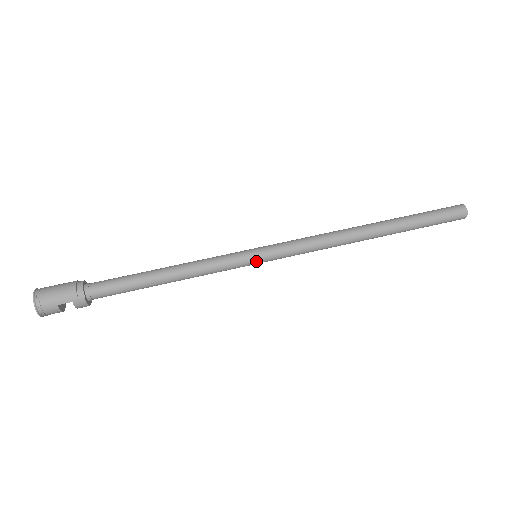
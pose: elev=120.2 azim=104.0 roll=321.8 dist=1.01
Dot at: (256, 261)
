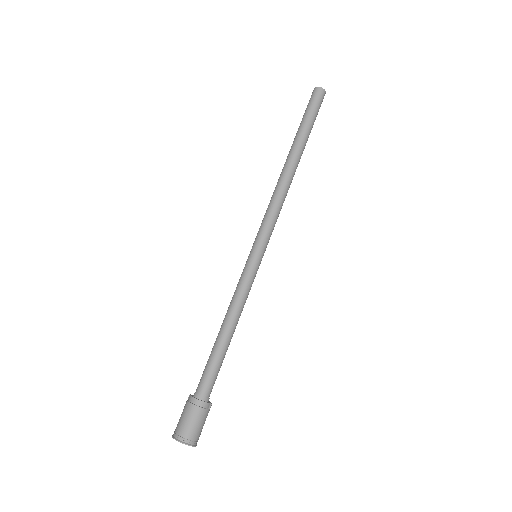
Dot at: occluded
